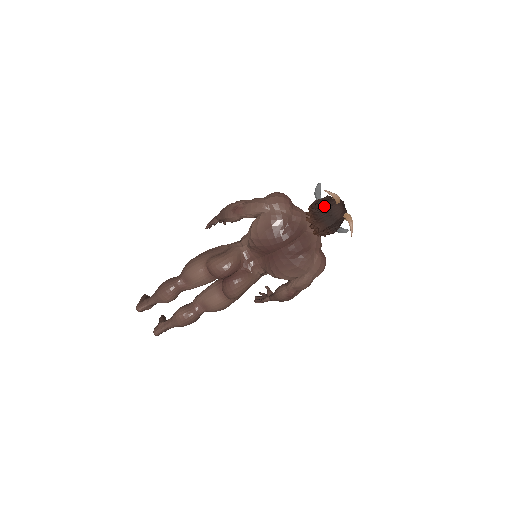
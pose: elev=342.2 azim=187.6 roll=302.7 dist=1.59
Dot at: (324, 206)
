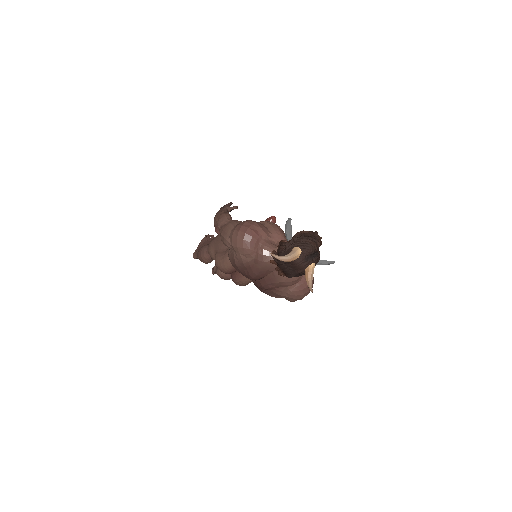
Dot at: occluded
